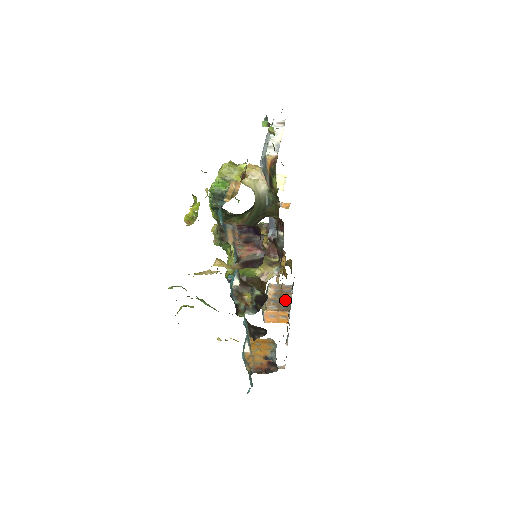
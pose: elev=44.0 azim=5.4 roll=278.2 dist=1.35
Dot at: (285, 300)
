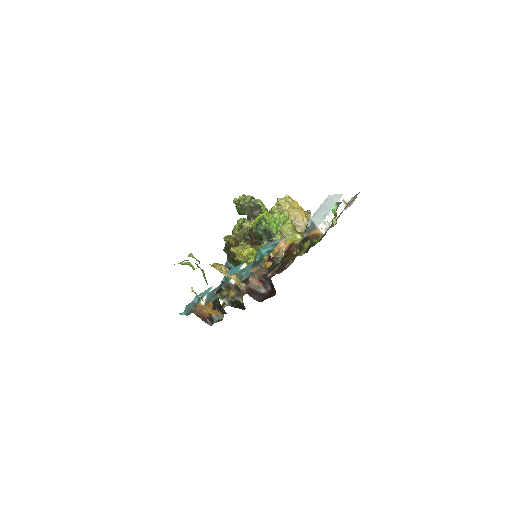
Dot at: occluded
